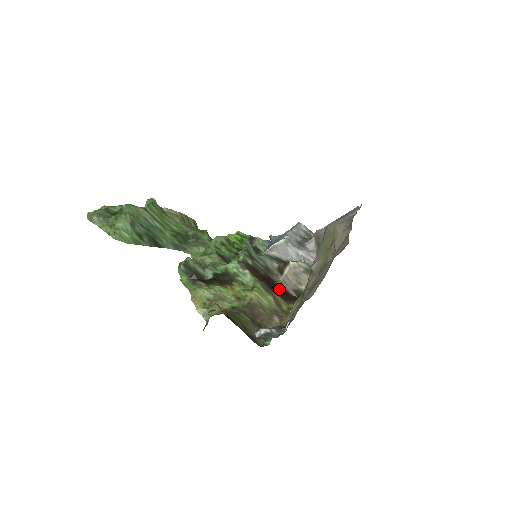
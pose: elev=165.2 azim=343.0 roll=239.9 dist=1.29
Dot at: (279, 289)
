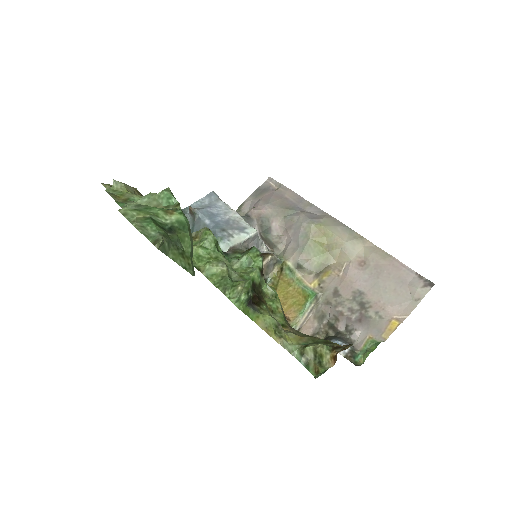
Dot at: occluded
